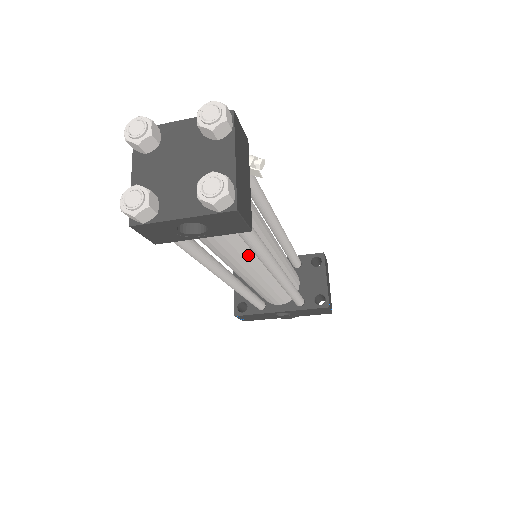
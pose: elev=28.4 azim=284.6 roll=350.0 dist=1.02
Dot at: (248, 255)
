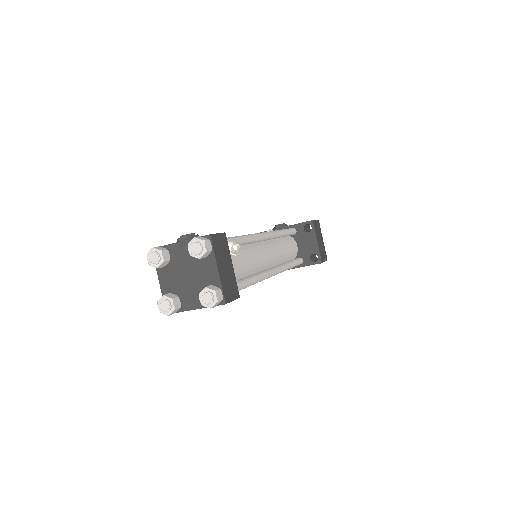
Dot at: occluded
